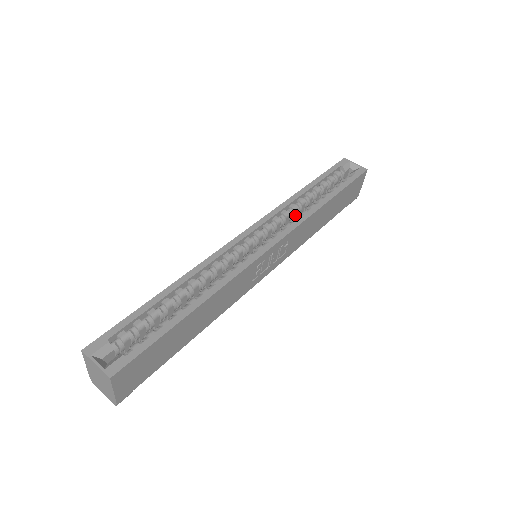
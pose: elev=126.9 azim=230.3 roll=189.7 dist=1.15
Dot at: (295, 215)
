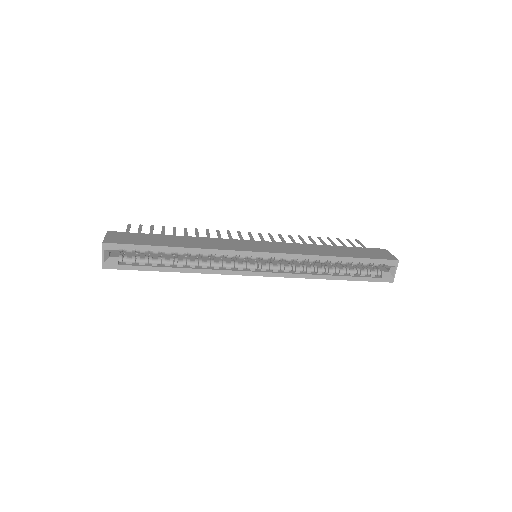
Dot at: occluded
